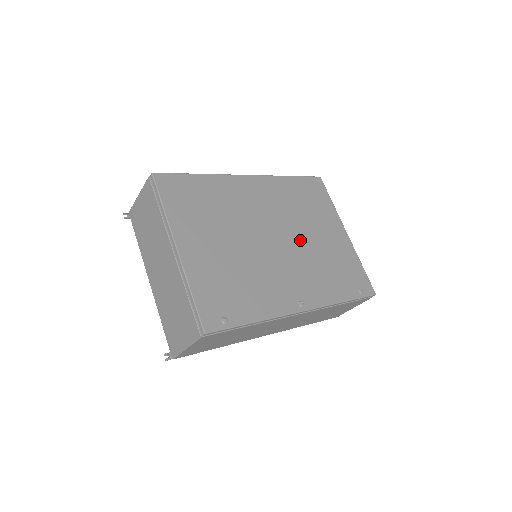
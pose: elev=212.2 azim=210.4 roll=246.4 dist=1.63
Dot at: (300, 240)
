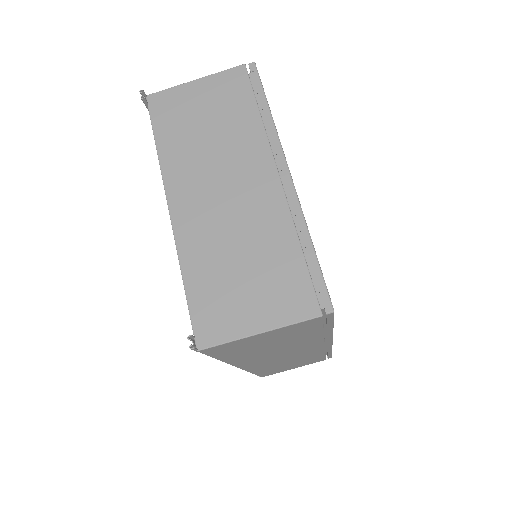
Dot at: occluded
